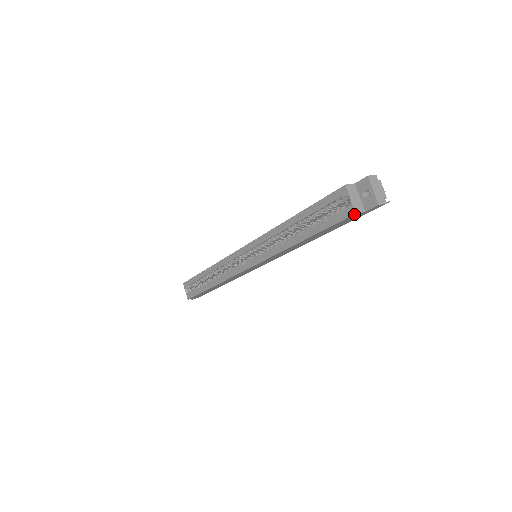
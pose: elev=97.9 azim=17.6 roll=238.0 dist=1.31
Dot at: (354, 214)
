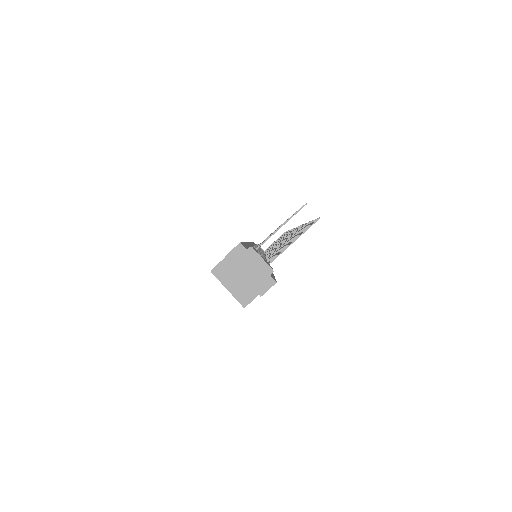
Dot at: (244, 307)
